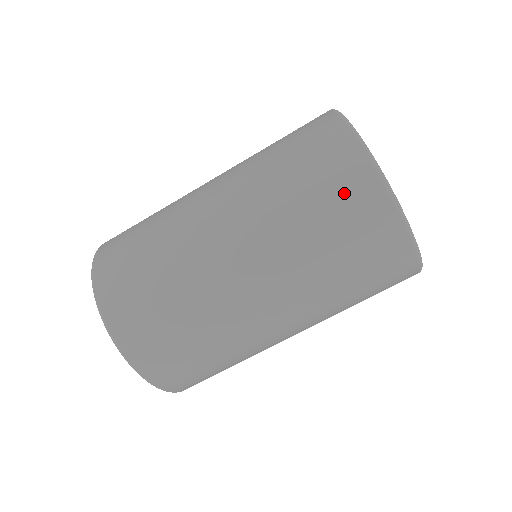
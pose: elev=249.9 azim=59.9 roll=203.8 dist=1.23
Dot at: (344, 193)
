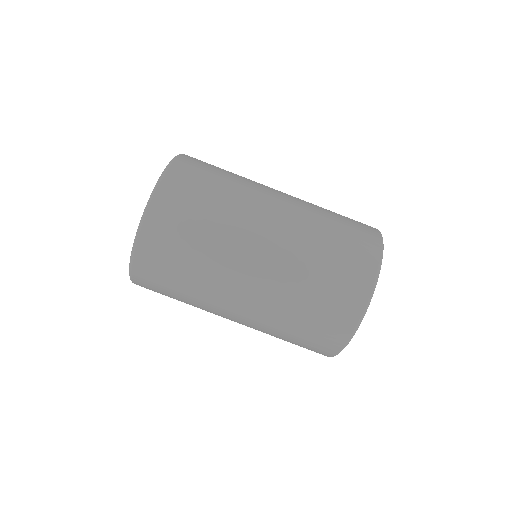
Dot at: (339, 303)
